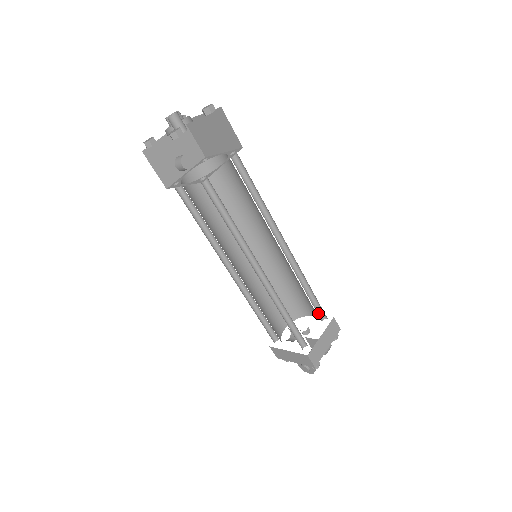
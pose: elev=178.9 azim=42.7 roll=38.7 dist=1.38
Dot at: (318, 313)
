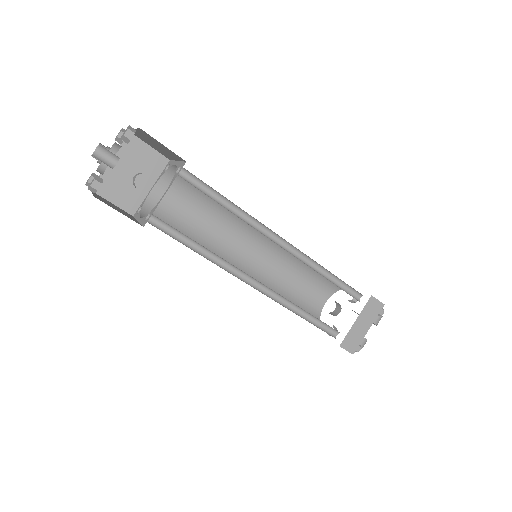
Dot at: (352, 293)
